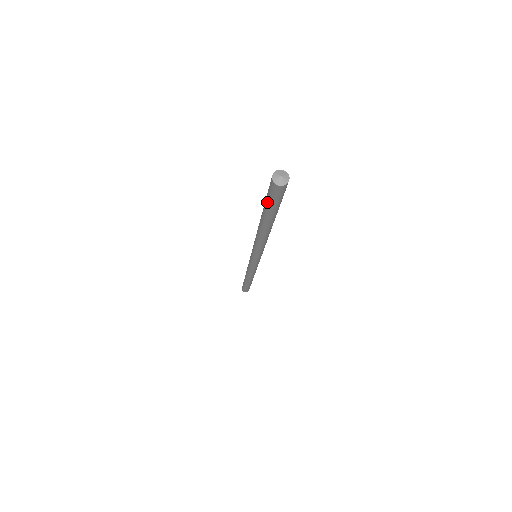
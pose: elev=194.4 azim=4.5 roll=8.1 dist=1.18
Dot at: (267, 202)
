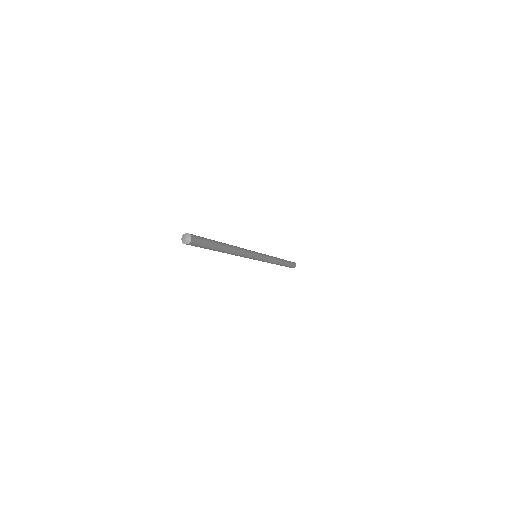
Dot at: occluded
